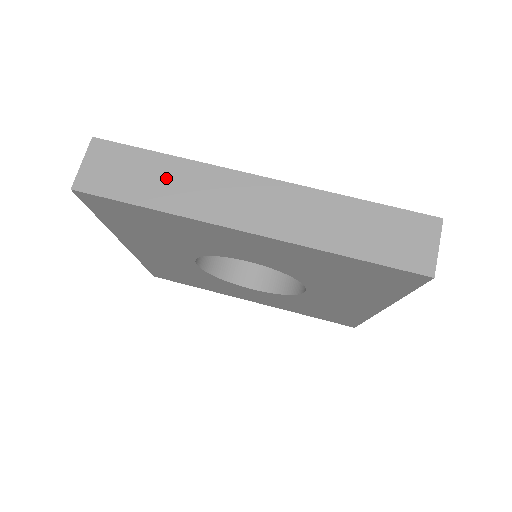
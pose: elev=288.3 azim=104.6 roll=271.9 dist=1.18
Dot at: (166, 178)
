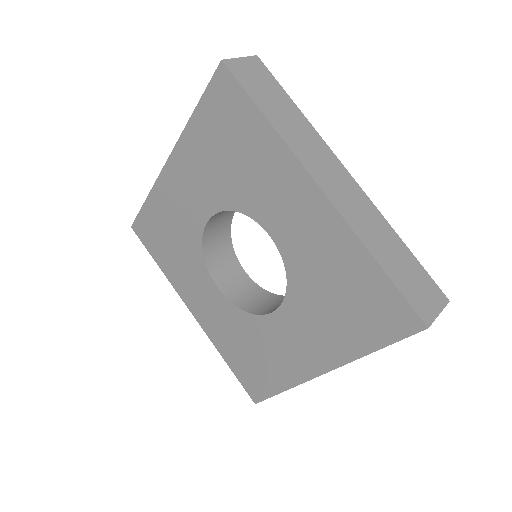
Dot at: (288, 115)
